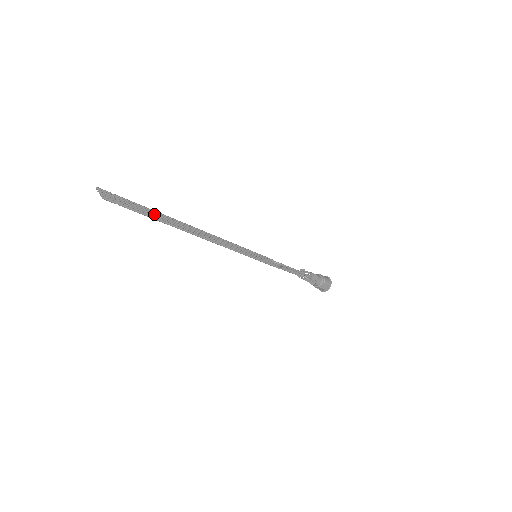
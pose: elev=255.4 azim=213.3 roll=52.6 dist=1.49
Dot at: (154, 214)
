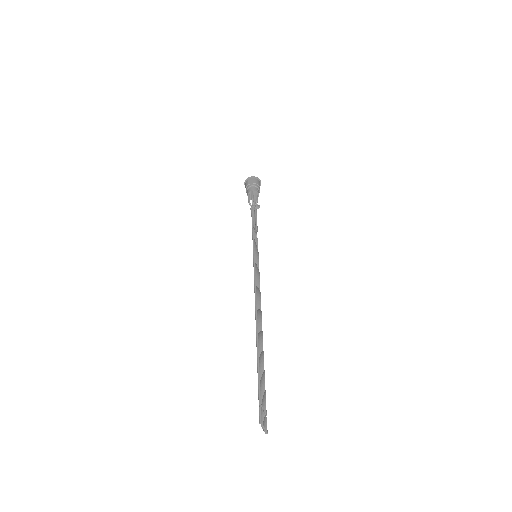
Dot at: (262, 368)
